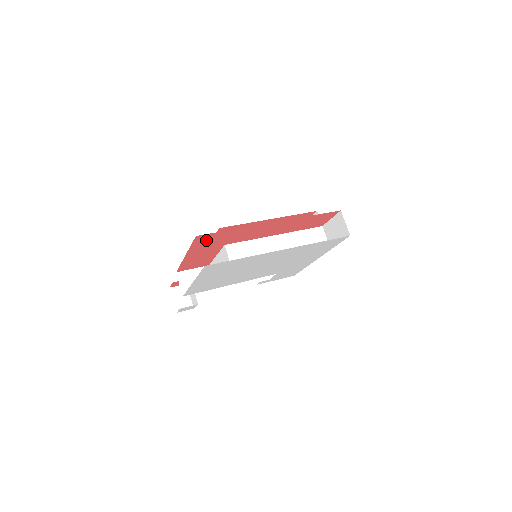
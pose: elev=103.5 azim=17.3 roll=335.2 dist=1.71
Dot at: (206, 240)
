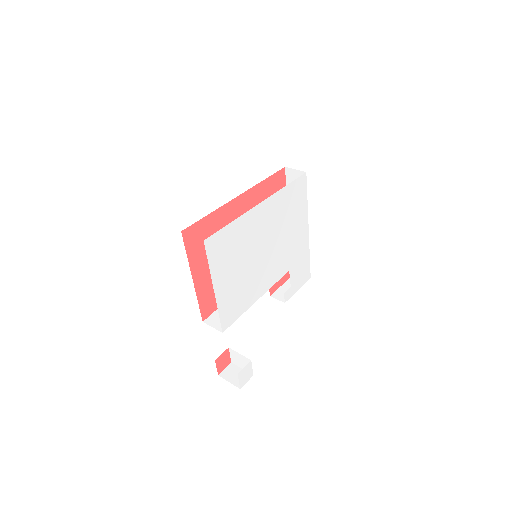
Dot at: (195, 241)
